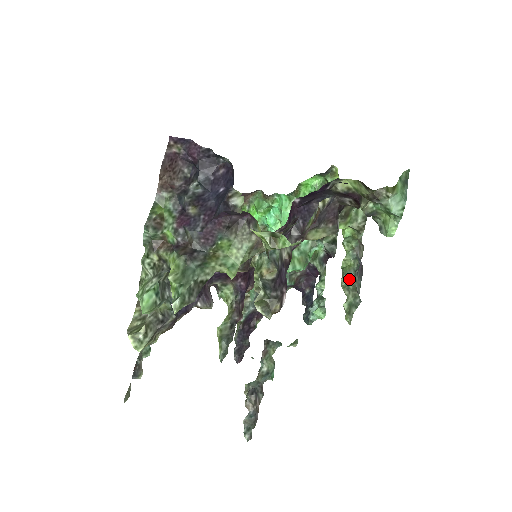
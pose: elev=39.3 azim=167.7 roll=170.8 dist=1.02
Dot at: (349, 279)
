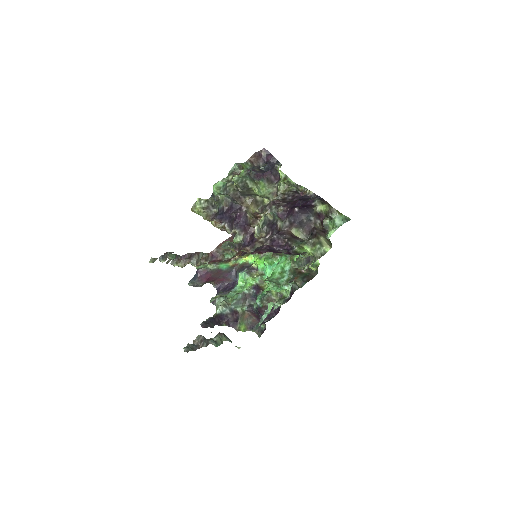
Dot at: (301, 257)
